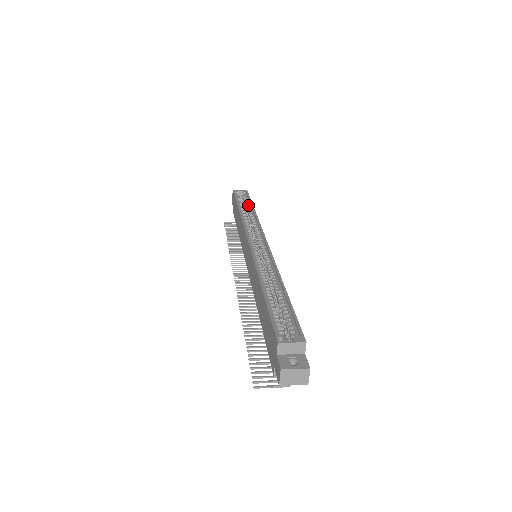
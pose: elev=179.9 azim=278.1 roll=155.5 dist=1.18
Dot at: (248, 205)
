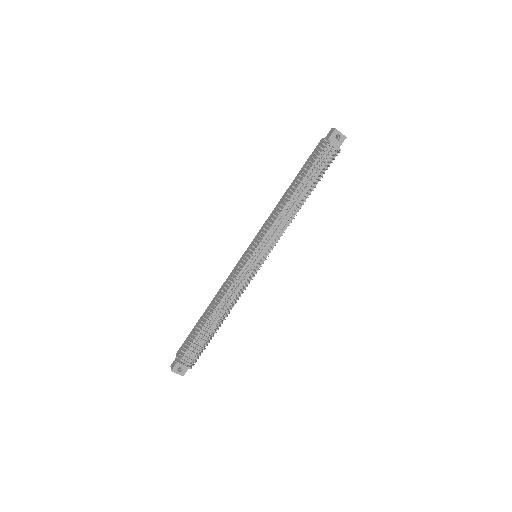
Dot at: occluded
